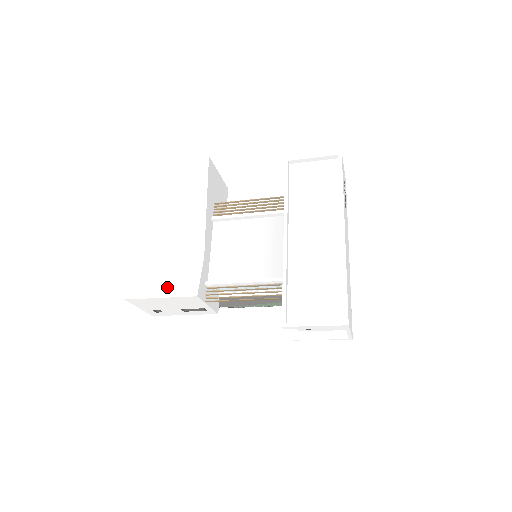
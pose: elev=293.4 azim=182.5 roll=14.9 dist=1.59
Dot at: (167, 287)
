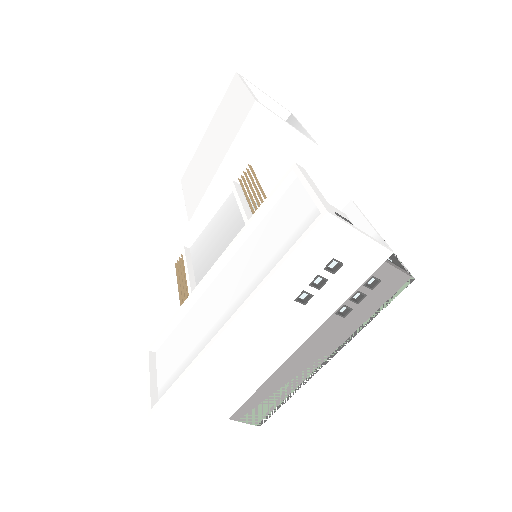
Dot at: (161, 226)
